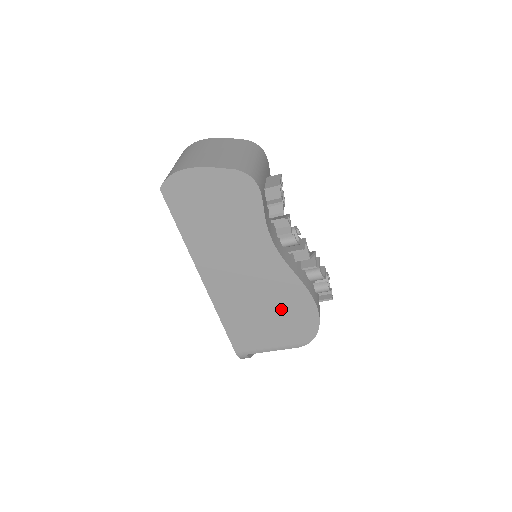
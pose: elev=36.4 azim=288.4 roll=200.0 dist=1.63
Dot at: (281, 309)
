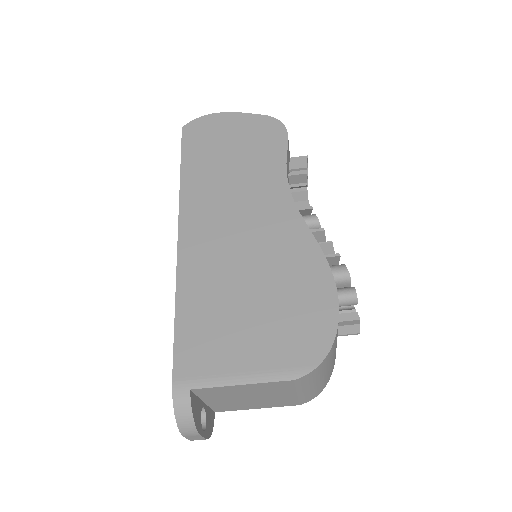
Dot at: (278, 289)
